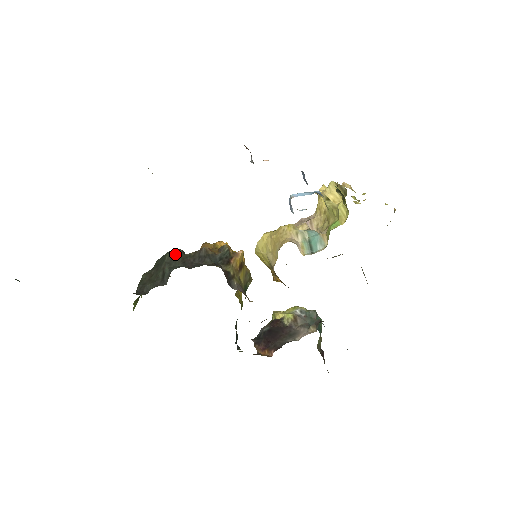
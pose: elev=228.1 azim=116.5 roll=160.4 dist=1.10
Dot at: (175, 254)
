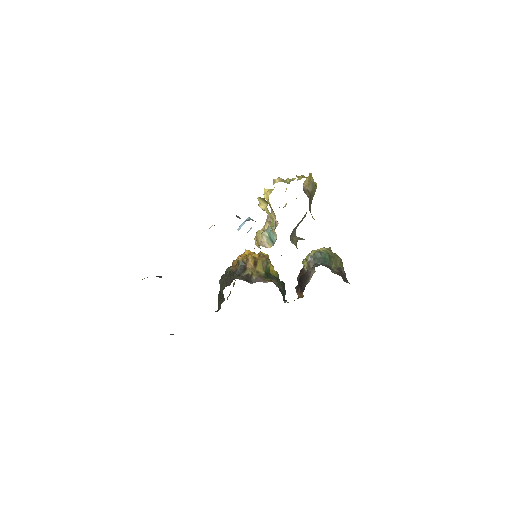
Dot at: (222, 279)
